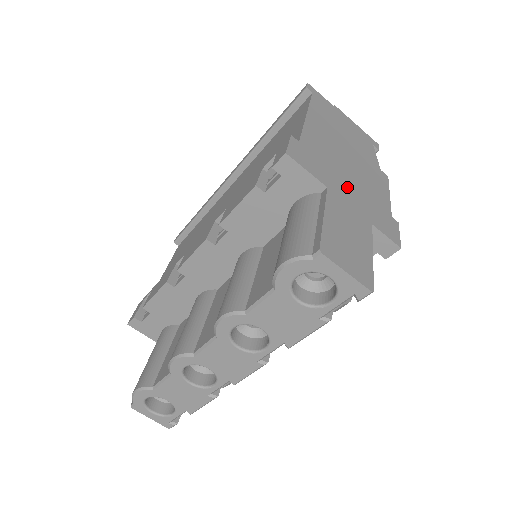
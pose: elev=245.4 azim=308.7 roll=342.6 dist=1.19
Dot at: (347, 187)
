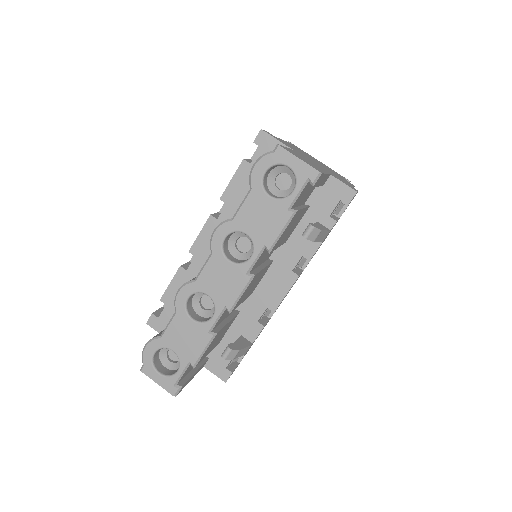
Dot at: (312, 161)
